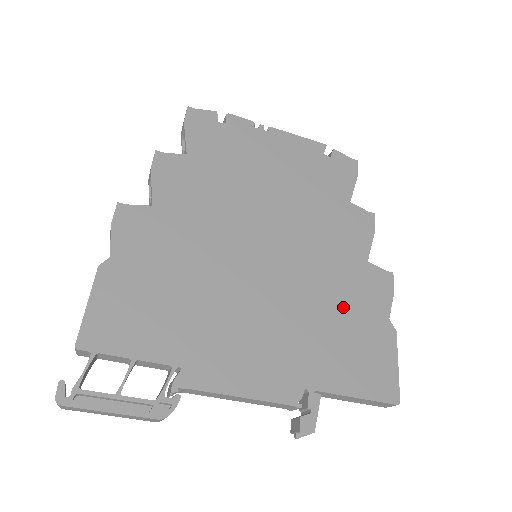
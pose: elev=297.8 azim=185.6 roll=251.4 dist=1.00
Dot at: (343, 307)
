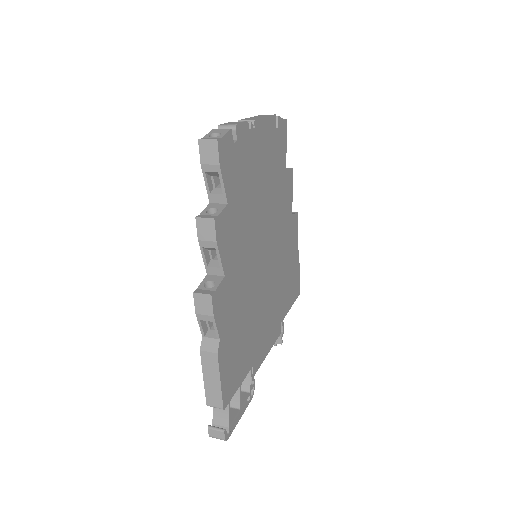
Dot at: (287, 258)
